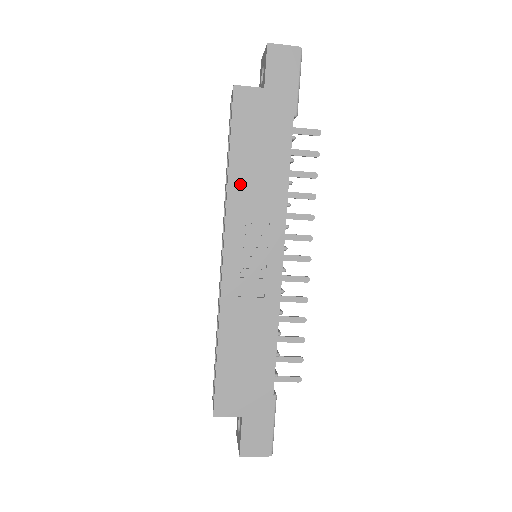
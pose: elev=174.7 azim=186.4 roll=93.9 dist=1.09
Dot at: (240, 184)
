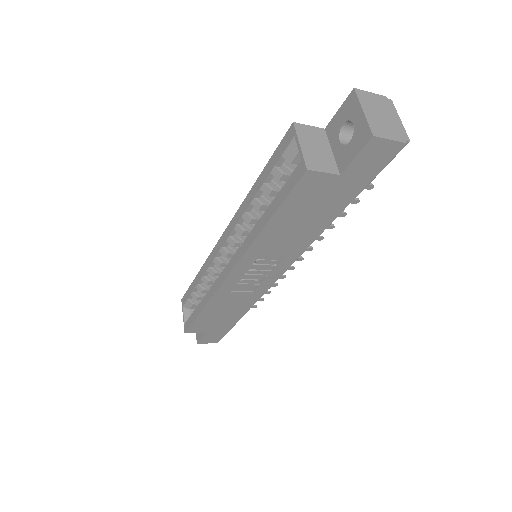
Dot at: (269, 238)
